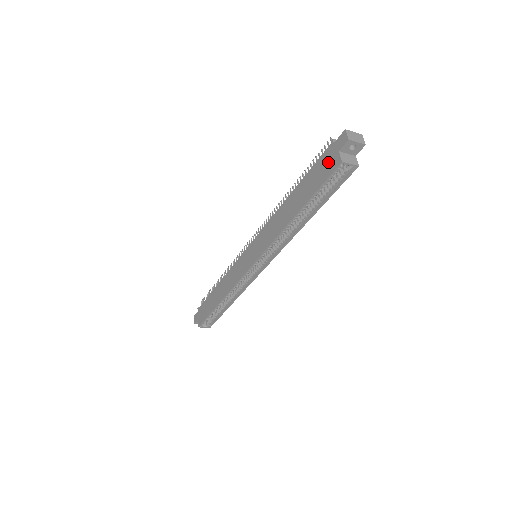
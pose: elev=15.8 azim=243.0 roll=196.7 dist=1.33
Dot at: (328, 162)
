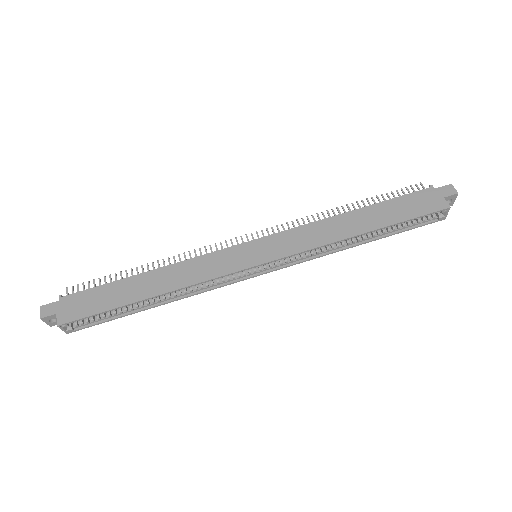
Dot at: (428, 201)
